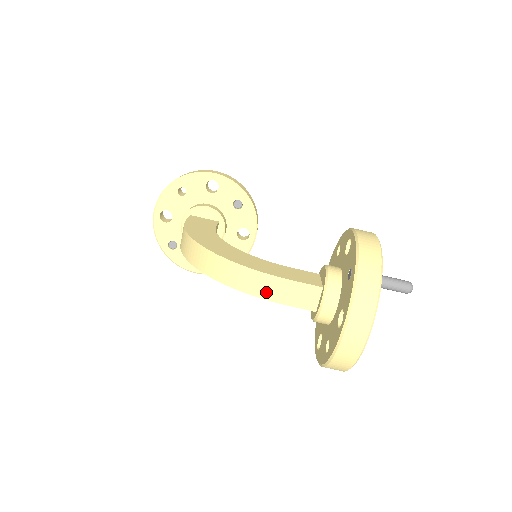
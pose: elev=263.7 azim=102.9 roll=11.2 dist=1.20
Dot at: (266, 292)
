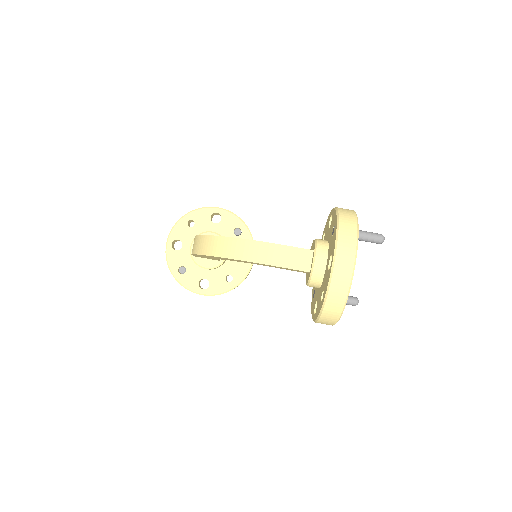
Dot at: (267, 258)
